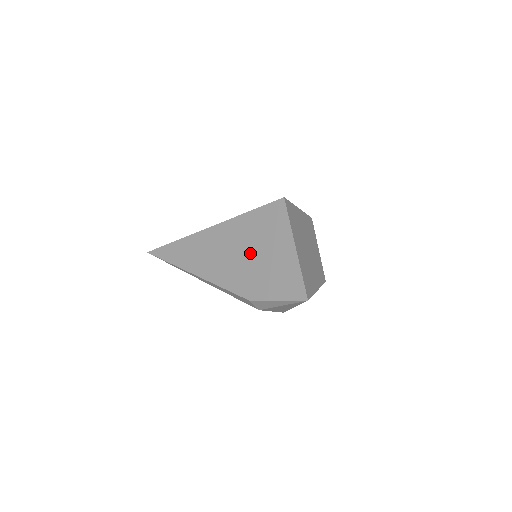
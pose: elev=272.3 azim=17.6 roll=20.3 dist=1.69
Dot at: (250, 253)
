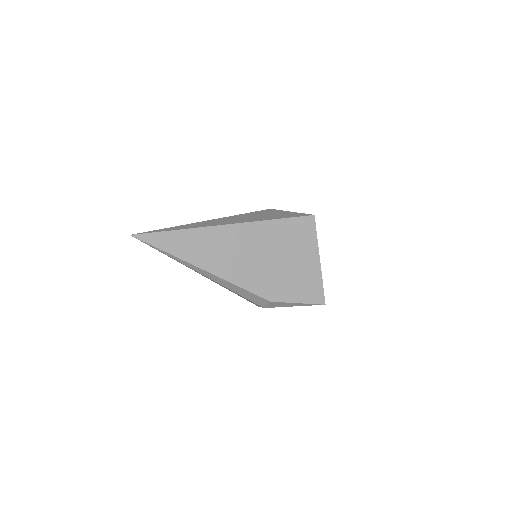
Dot at: (276, 258)
